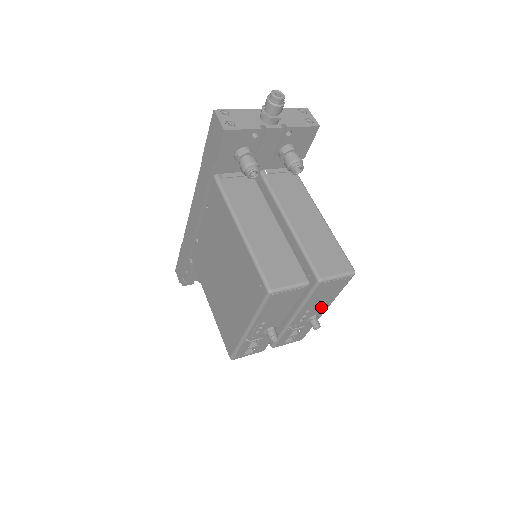
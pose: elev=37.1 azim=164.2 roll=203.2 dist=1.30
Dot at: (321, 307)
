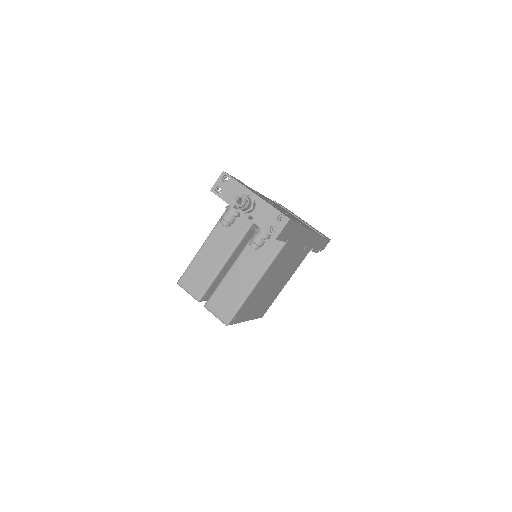
Dot at: occluded
